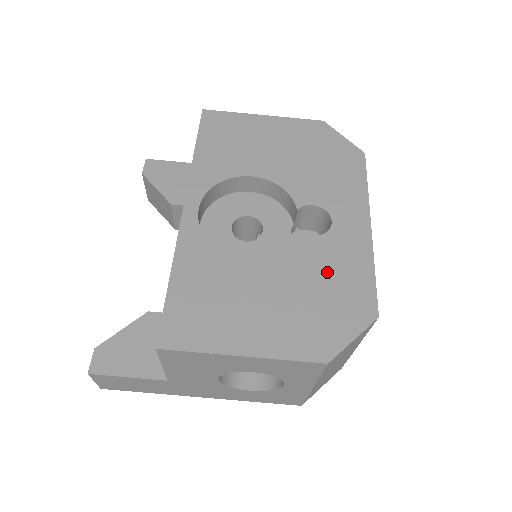
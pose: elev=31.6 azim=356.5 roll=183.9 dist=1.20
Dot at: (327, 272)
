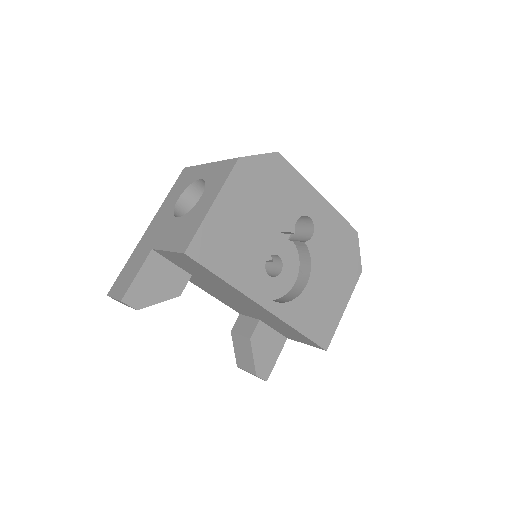
Dot at: (332, 242)
